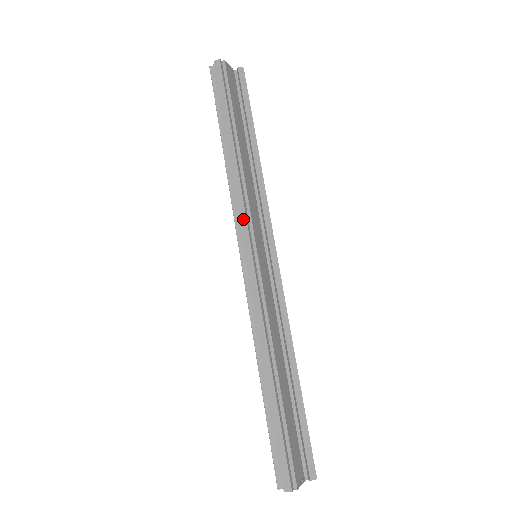
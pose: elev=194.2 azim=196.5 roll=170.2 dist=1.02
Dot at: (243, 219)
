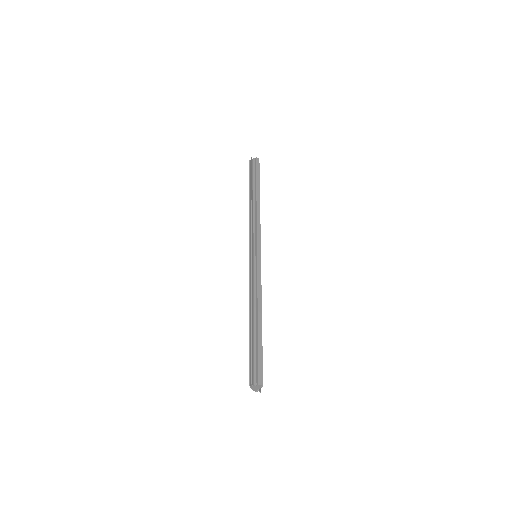
Dot at: (259, 234)
